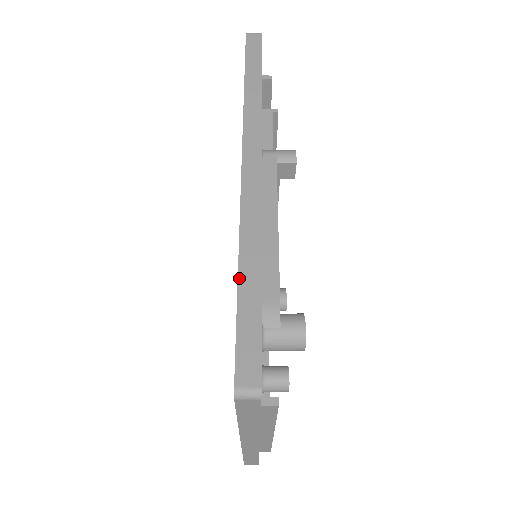
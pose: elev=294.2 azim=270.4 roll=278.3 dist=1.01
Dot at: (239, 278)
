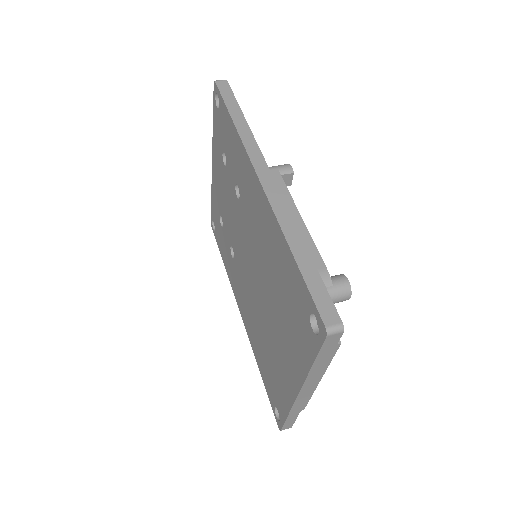
Dot at: (295, 257)
